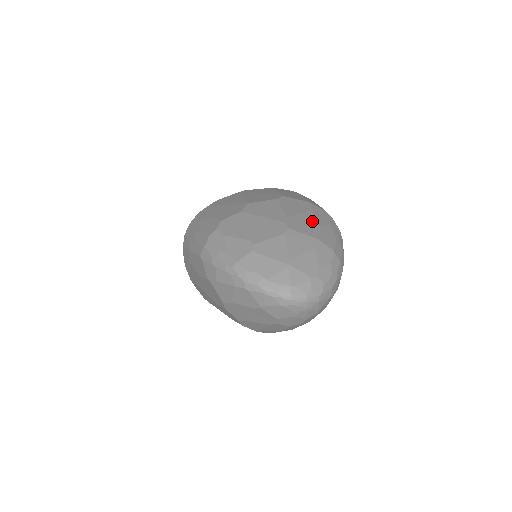
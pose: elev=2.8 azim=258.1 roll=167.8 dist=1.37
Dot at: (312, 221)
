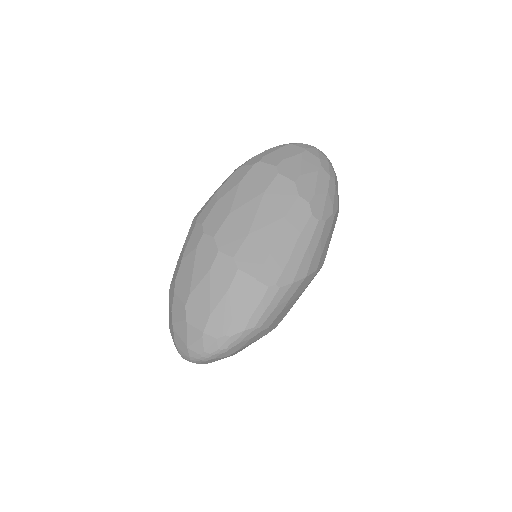
Dot at: occluded
